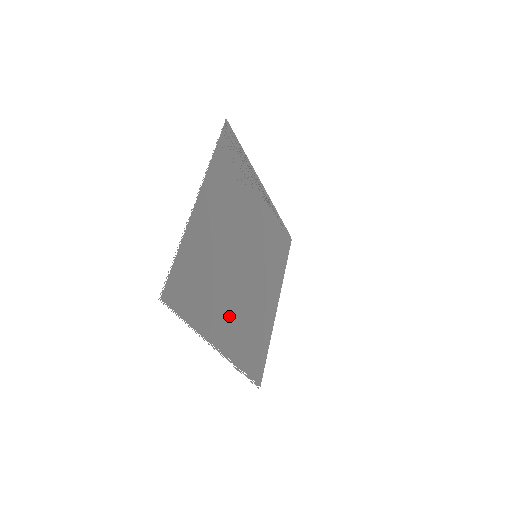
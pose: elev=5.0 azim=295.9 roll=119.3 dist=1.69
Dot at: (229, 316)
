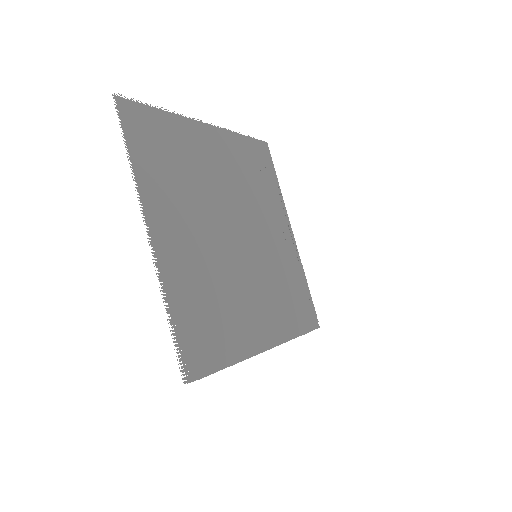
Dot at: (186, 234)
